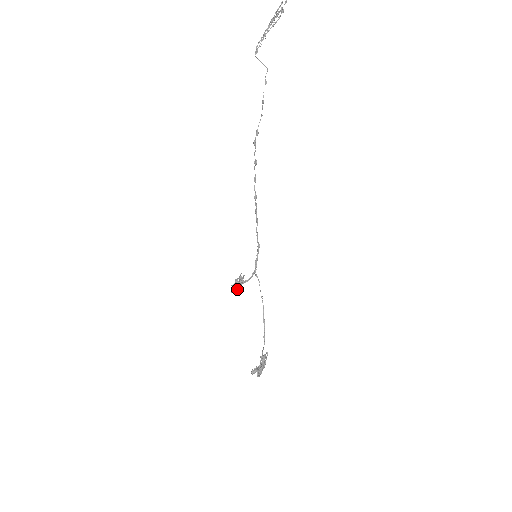
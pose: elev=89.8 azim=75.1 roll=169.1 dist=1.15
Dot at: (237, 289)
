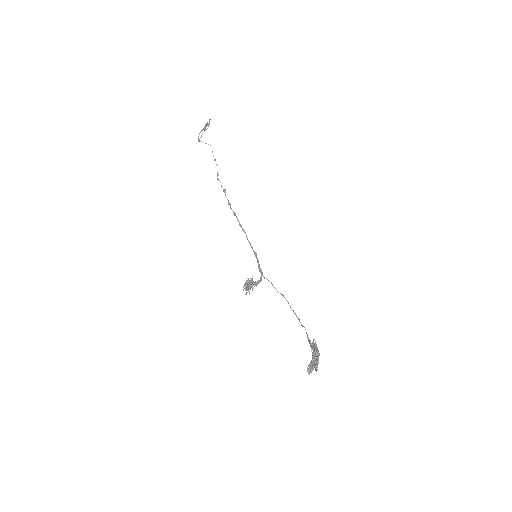
Dot at: (250, 288)
